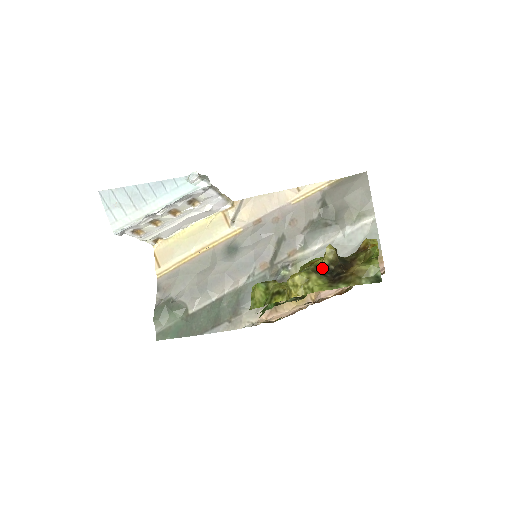
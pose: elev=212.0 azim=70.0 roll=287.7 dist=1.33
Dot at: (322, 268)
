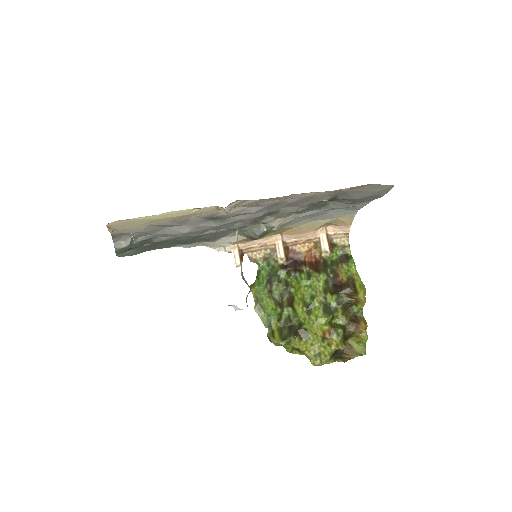
Dot at: (334, 353)
